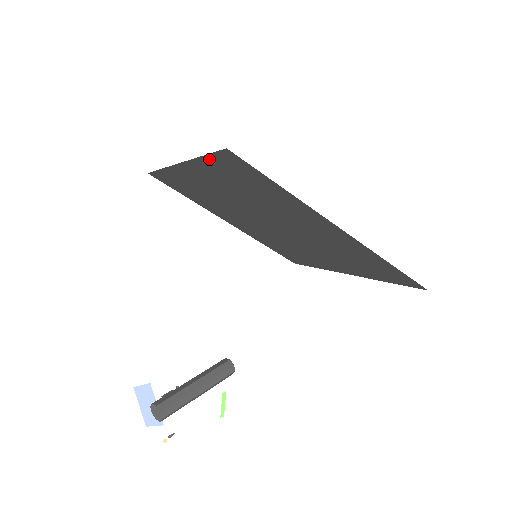
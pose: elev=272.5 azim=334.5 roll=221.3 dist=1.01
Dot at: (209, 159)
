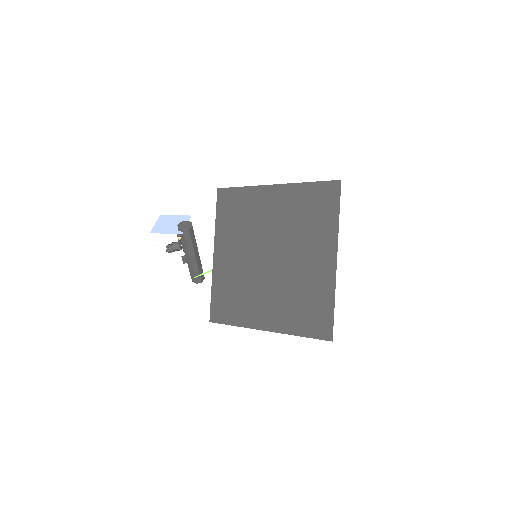
Dot at: (313, 185)
